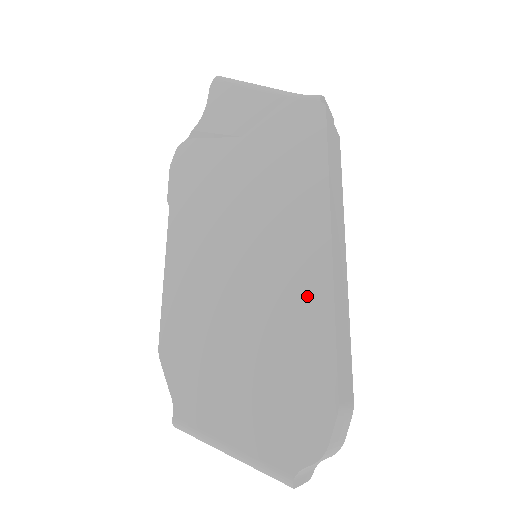
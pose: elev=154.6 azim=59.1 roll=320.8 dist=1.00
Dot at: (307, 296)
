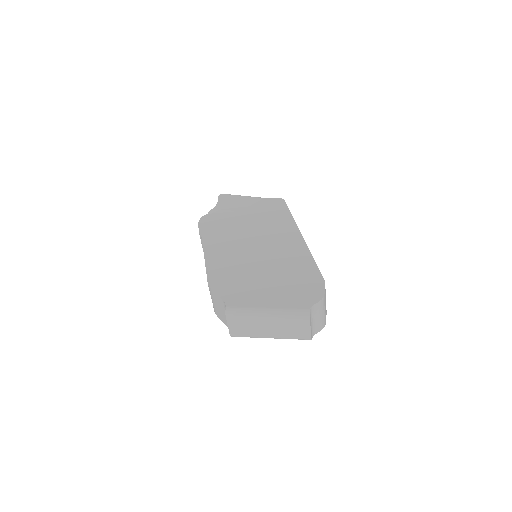
Dot at: (295, 252)
